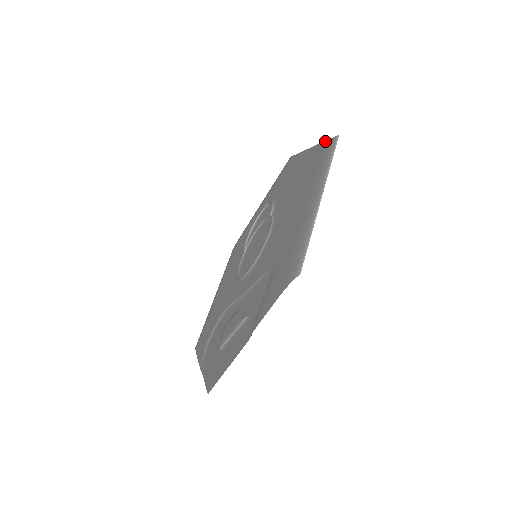
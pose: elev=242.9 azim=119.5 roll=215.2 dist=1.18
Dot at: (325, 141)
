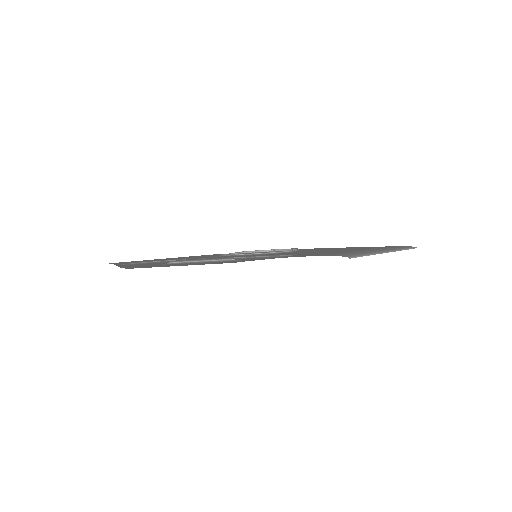
Dot at: occluded
